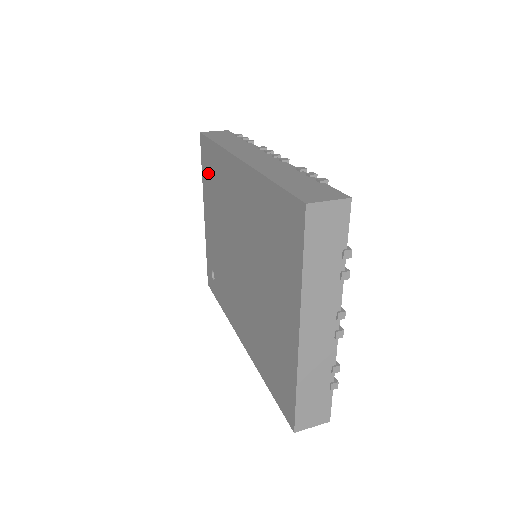
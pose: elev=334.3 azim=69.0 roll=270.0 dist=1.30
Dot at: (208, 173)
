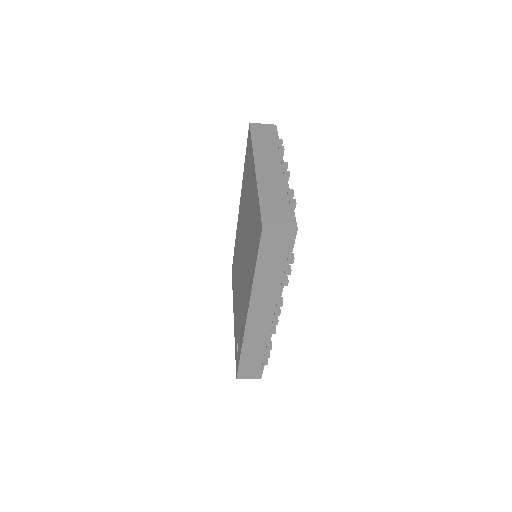
Dot at: occluded
